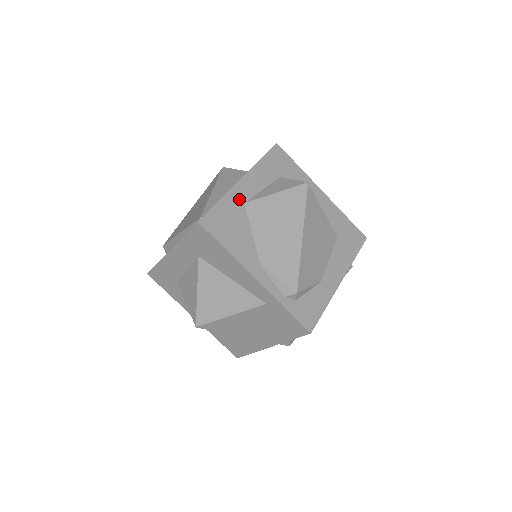
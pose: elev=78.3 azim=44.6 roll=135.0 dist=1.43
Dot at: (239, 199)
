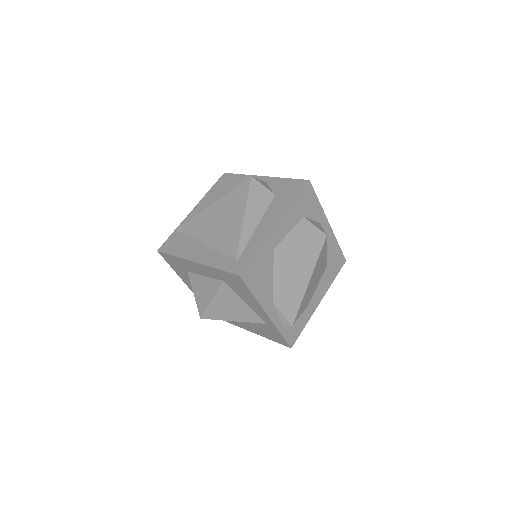
Dot at: (271, 246)
